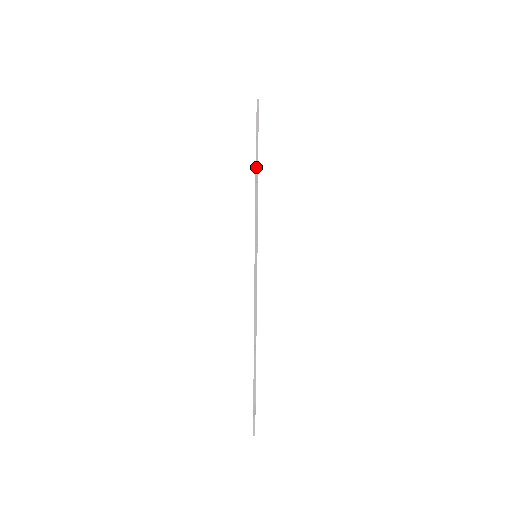
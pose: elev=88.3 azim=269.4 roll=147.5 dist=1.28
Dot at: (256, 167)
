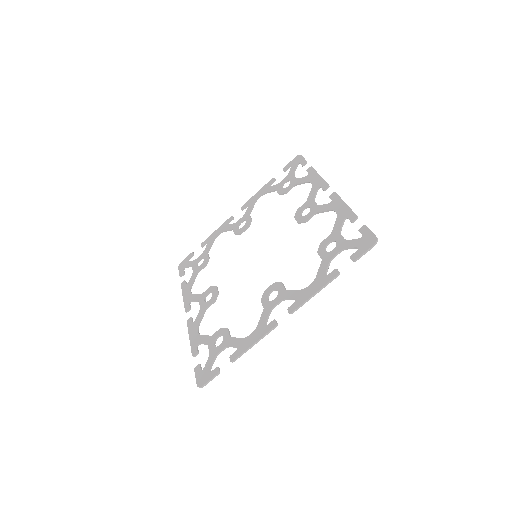
Dot at: (236, 359)
